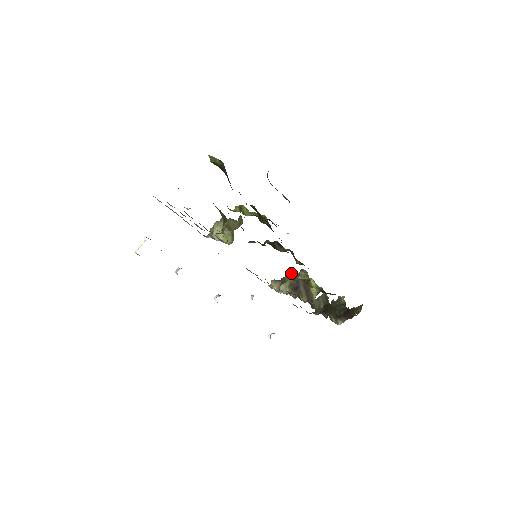
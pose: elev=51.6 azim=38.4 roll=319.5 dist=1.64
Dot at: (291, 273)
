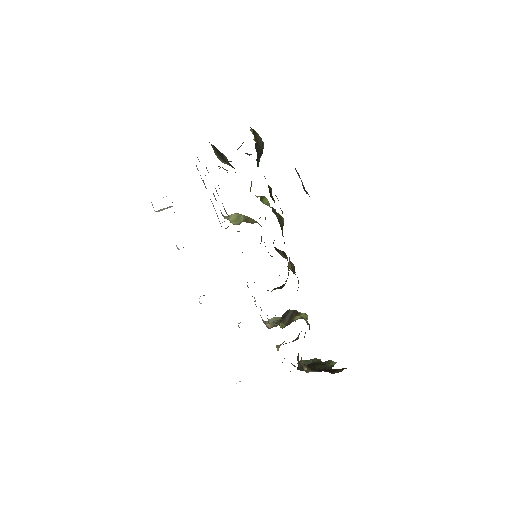
Dot at: occluded
